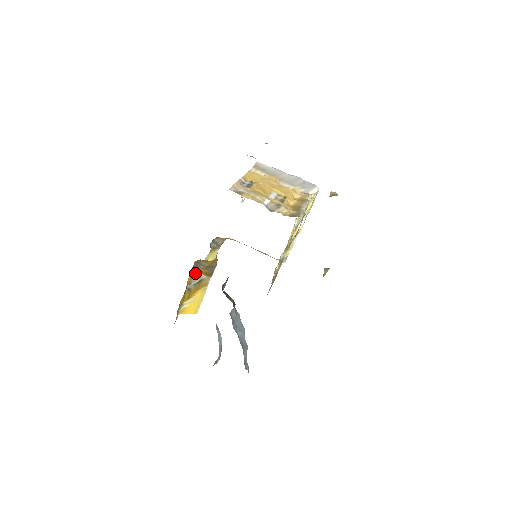
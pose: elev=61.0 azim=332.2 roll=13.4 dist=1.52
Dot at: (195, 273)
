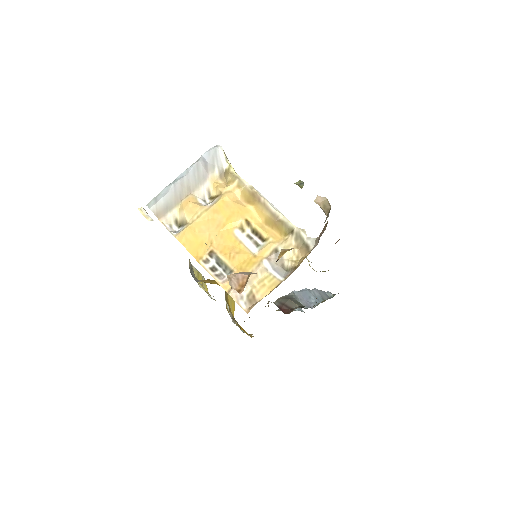
Dot at: occluded
